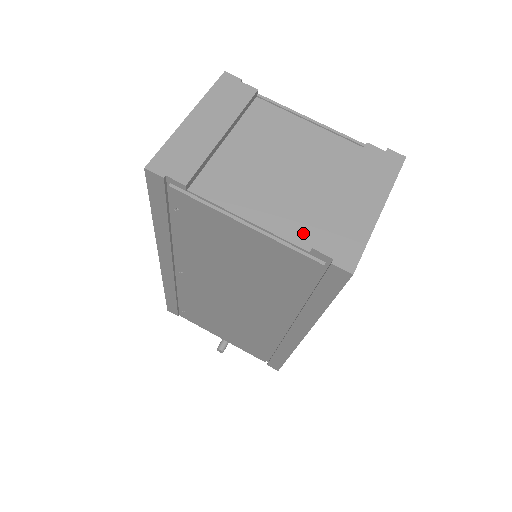
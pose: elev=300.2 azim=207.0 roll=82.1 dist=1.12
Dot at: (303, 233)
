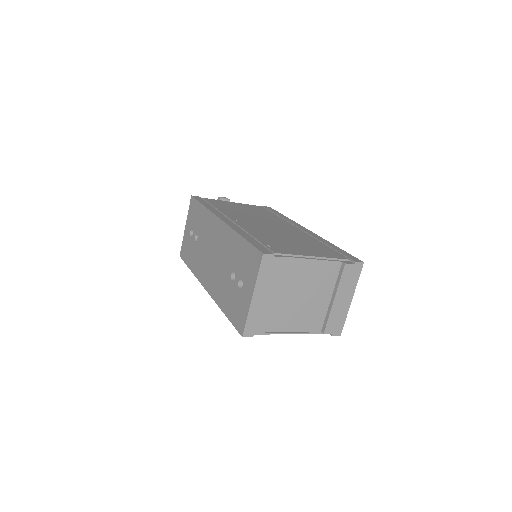
Dot at: (317, 325)
